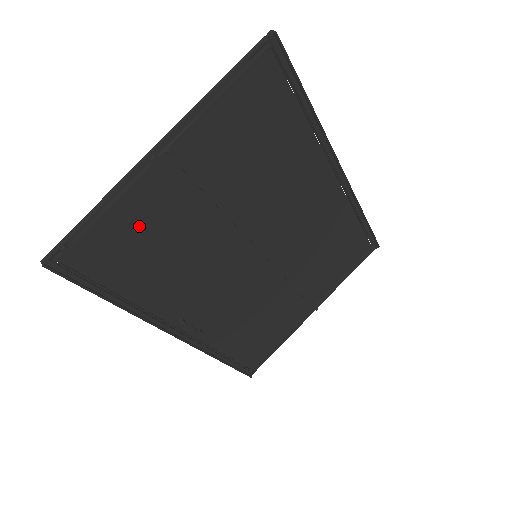
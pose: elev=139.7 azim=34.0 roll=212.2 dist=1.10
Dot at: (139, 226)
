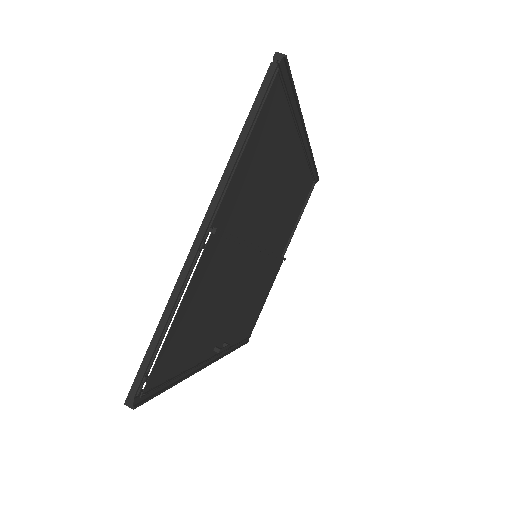
Dot at: (193, 310)
